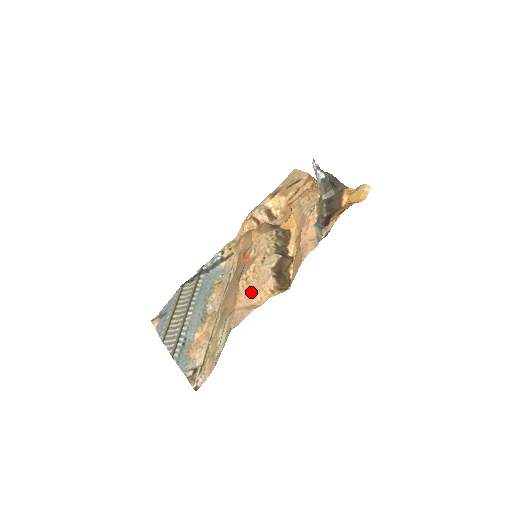
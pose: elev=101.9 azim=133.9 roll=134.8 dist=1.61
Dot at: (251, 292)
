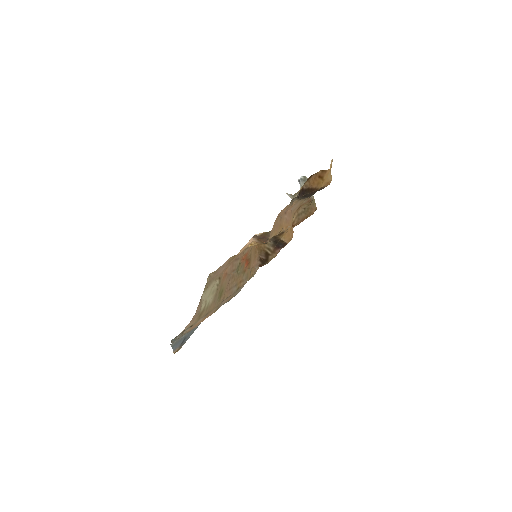
Dot at: occluded
